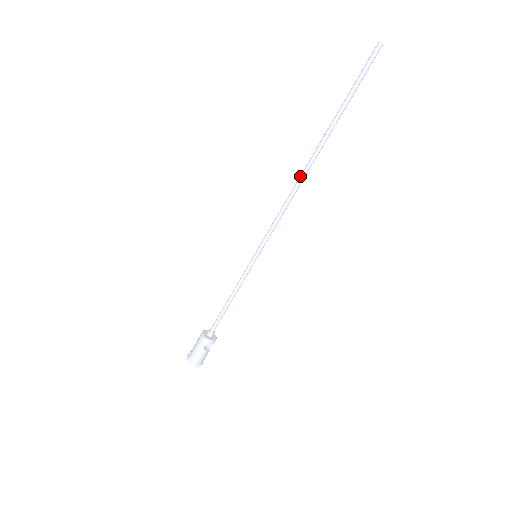
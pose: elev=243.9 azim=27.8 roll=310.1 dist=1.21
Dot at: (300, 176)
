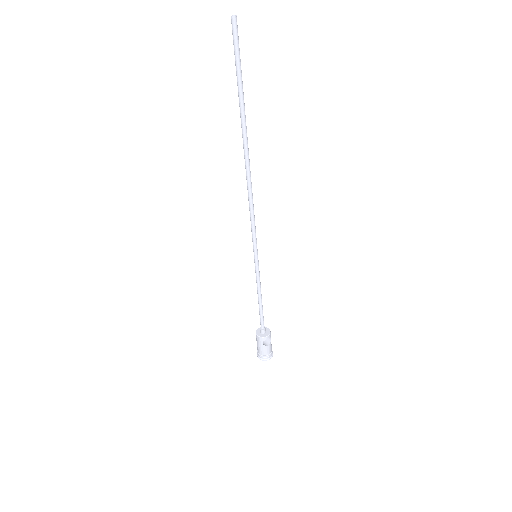
Dot at: occluded
